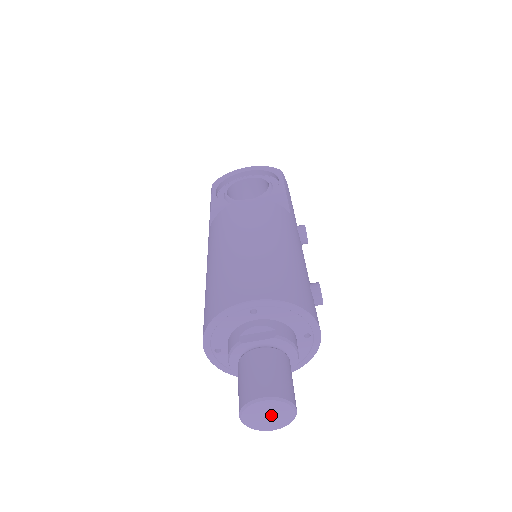
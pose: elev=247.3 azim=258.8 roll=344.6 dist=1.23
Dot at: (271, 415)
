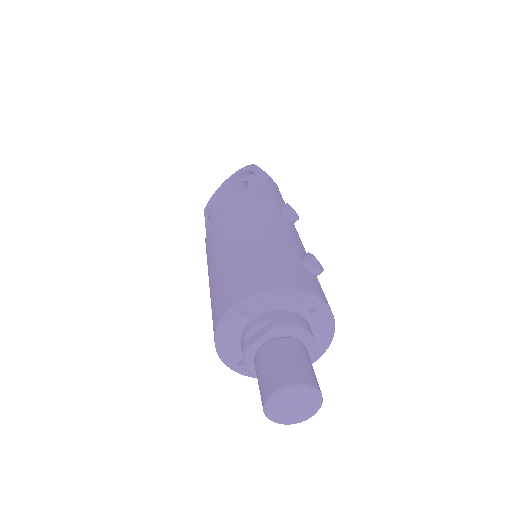
Dot at: (296, 405)
